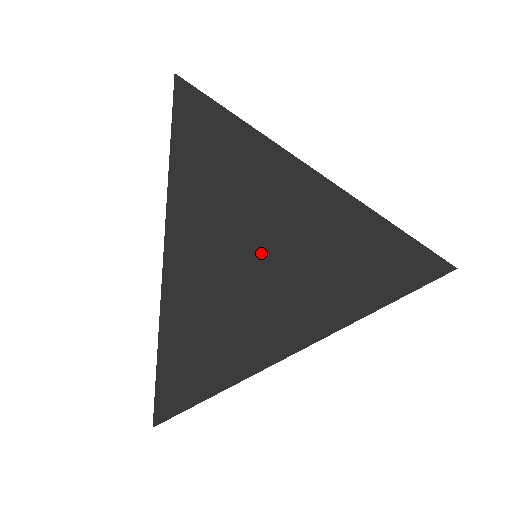
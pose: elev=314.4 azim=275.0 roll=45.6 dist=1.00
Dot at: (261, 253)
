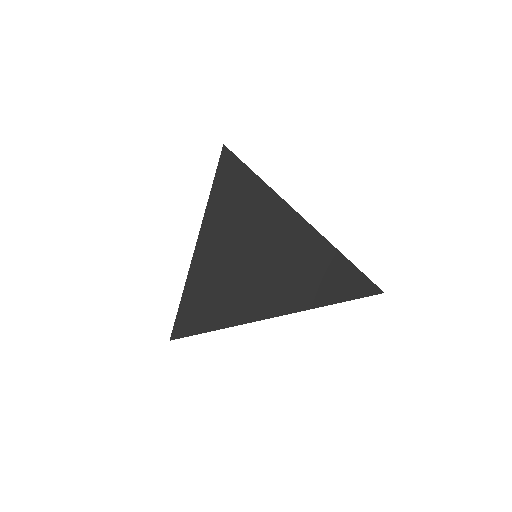
Dot at: (253, 256)
